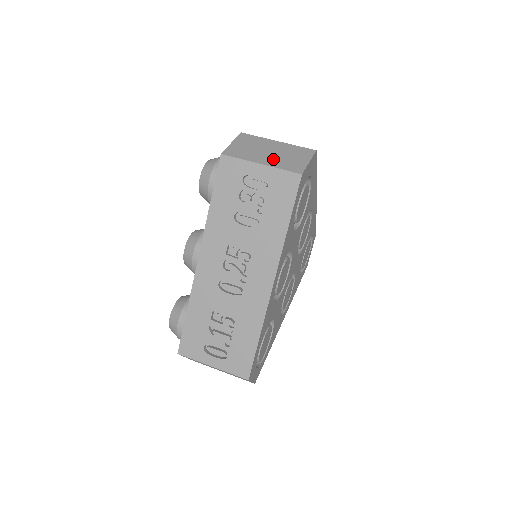
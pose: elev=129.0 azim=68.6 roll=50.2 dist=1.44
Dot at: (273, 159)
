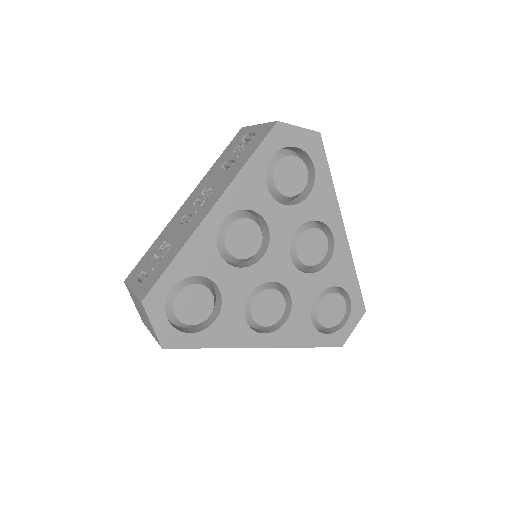
Dot at: occluded
